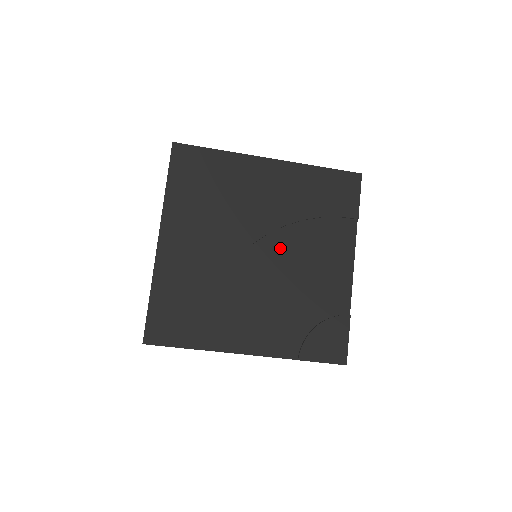
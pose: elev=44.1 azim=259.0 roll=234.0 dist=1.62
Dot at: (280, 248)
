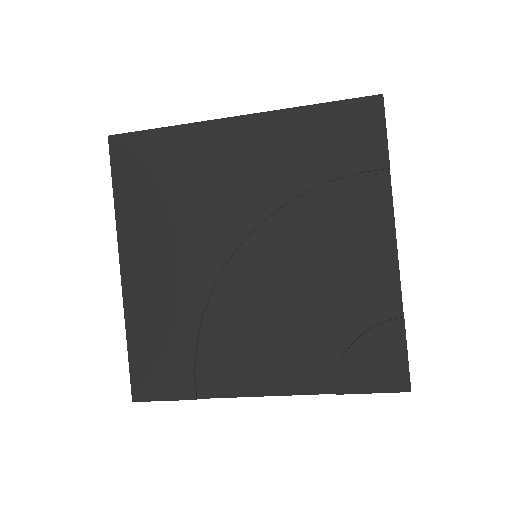
Dot at: (279, 242)
